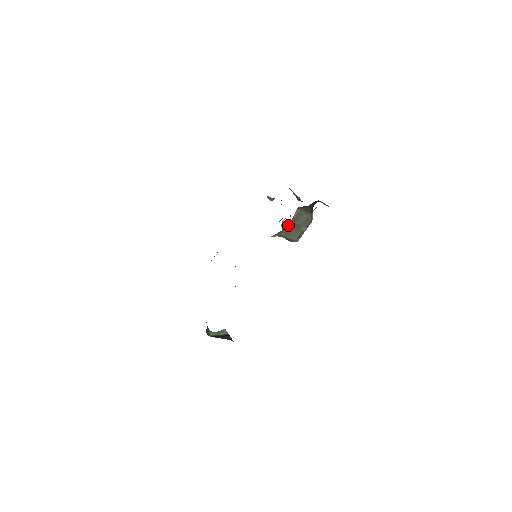
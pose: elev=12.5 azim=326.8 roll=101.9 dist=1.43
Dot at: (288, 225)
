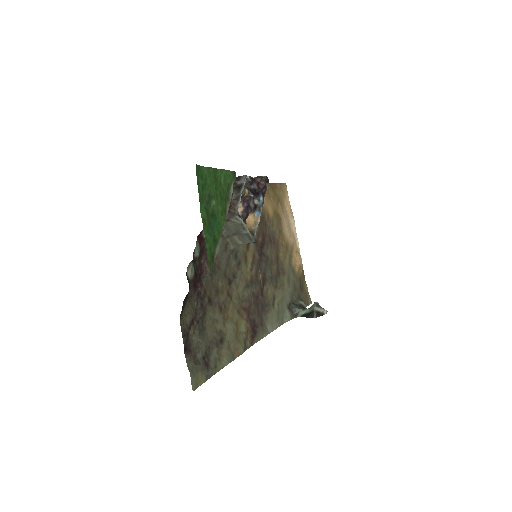
Dot at: (228, 238)
